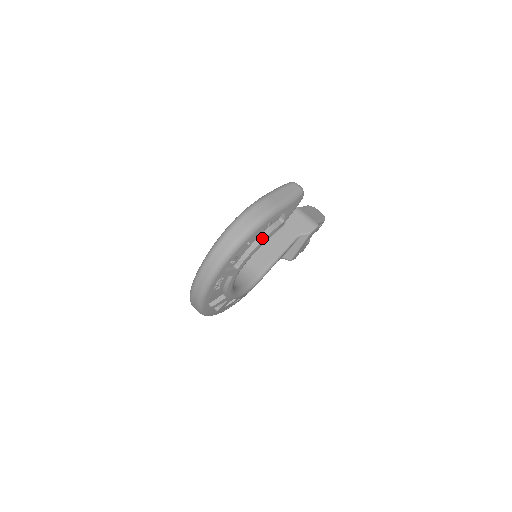
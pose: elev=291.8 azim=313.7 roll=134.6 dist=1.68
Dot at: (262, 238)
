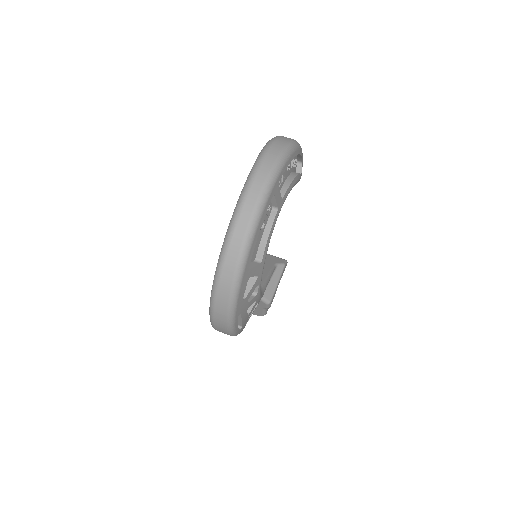
Dot at: (295, 174)
